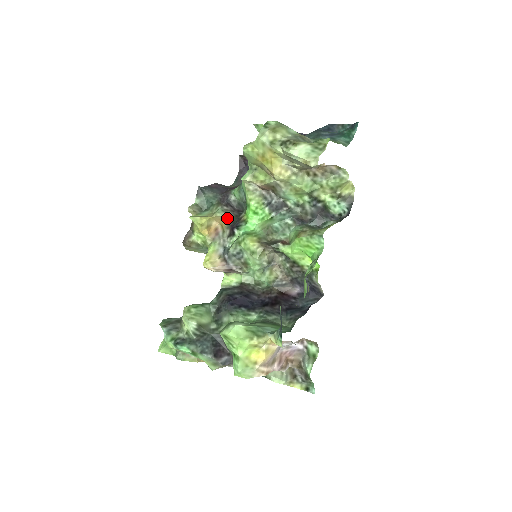
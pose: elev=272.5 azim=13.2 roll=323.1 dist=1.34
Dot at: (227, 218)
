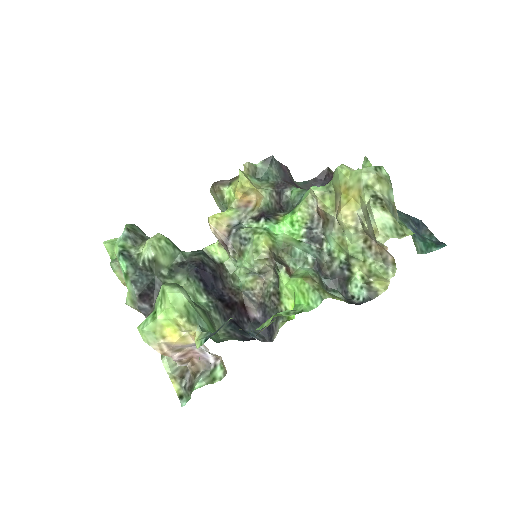
Dot at: (267, 203)
